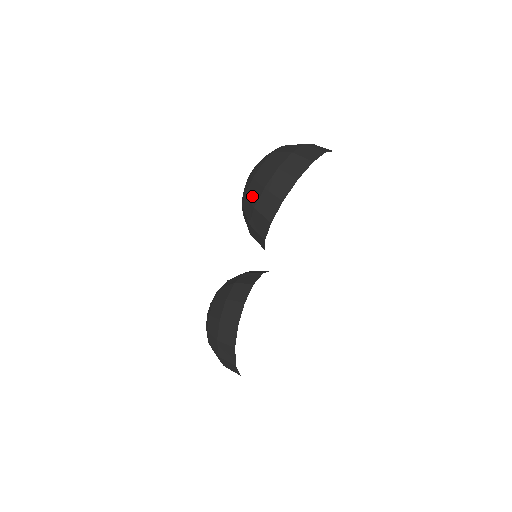
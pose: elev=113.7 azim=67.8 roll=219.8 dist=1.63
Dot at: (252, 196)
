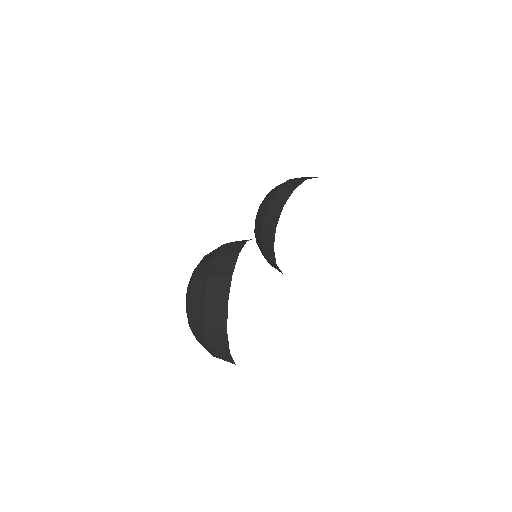
Dot at: (276, 188)
